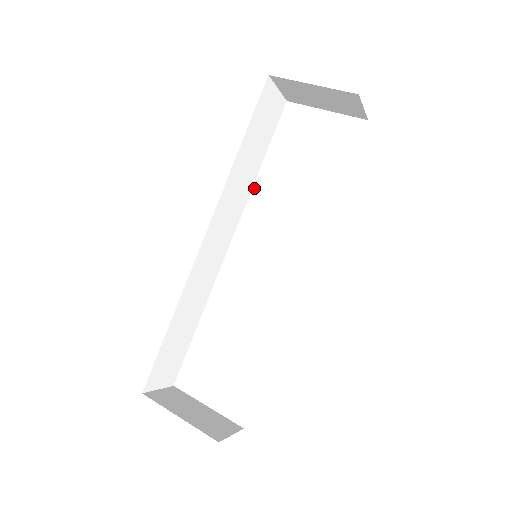
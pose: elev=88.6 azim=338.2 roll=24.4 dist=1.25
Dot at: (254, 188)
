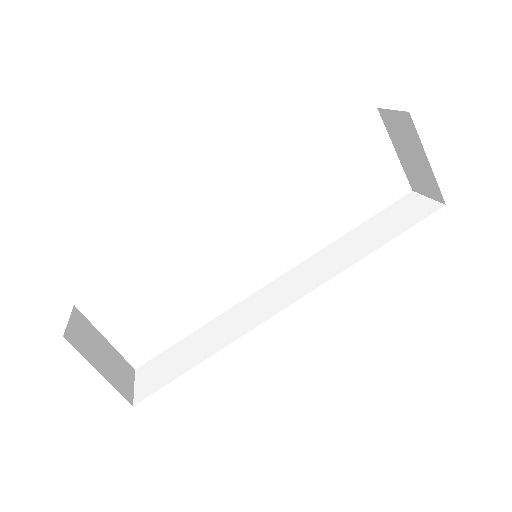
Dot at: (286, 170)
